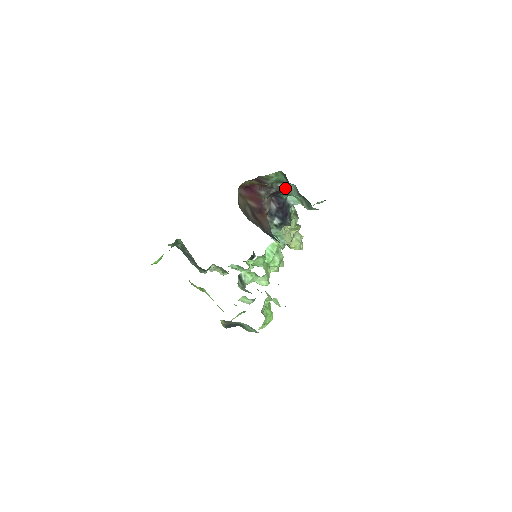
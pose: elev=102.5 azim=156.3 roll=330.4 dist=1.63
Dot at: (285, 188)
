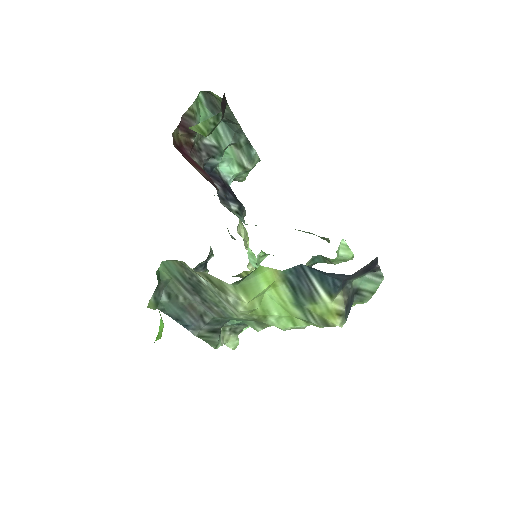
Dot at: (213, 142)
